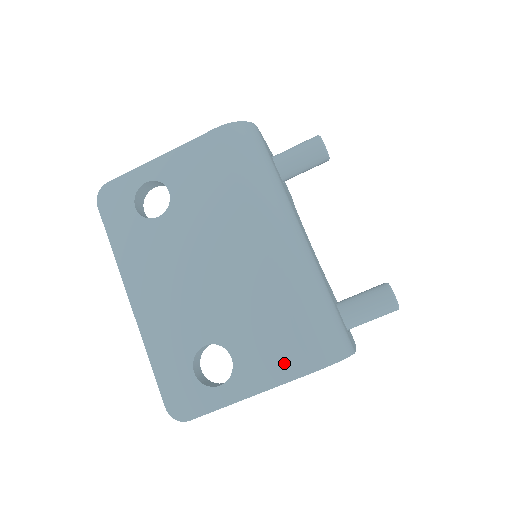
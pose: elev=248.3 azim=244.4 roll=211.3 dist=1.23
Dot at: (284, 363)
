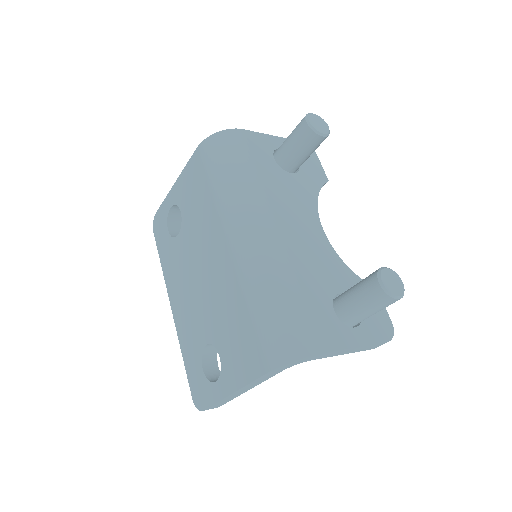
Dot at: (248, 363)
